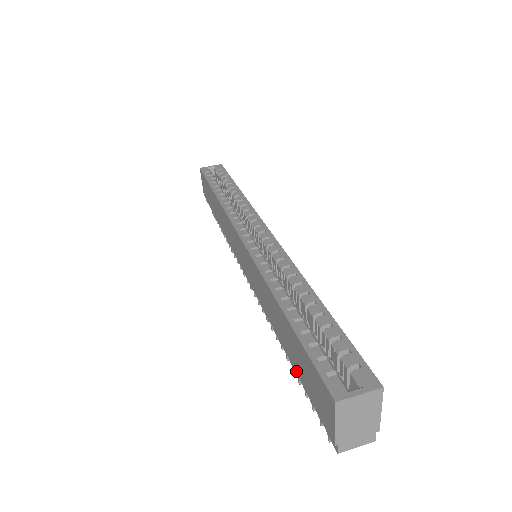
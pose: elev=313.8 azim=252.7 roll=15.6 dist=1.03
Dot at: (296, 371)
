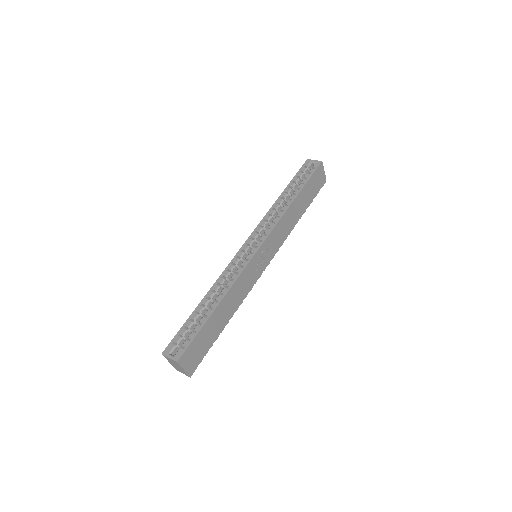
Dot at: occluded
